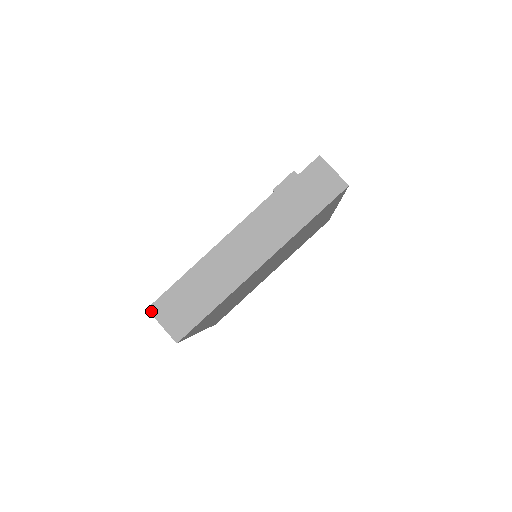
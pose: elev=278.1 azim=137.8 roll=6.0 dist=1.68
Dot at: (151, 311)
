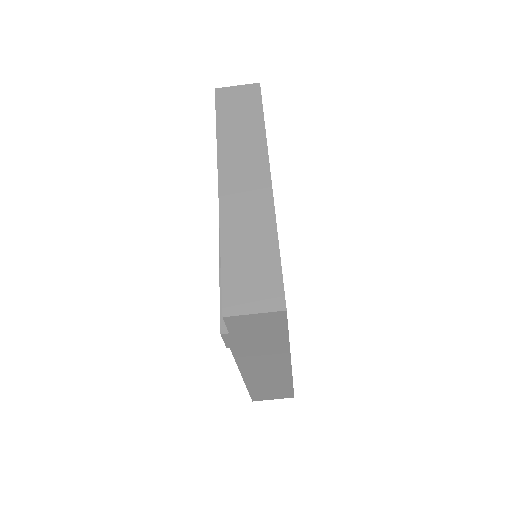
Dot at: occluded
